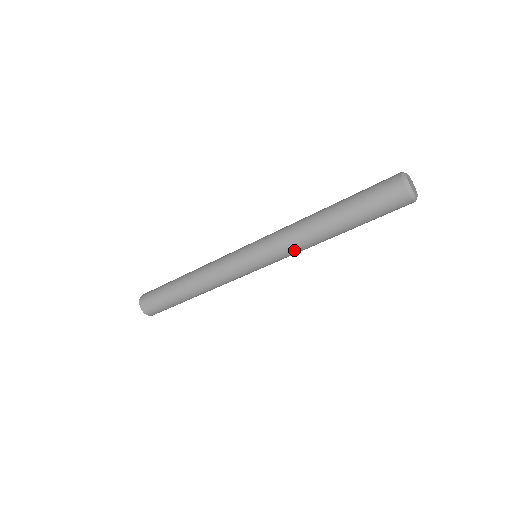
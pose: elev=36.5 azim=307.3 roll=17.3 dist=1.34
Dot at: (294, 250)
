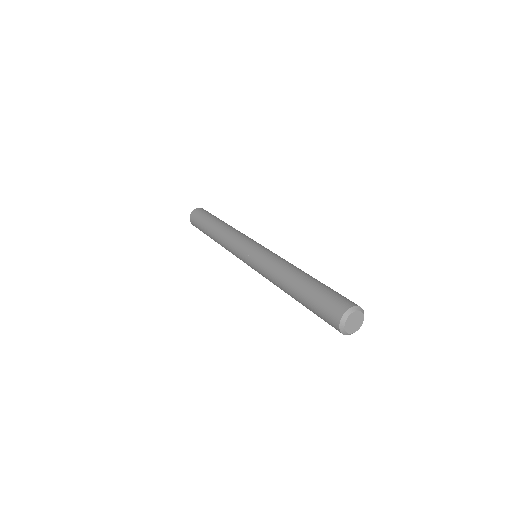
Dot at: occluded
